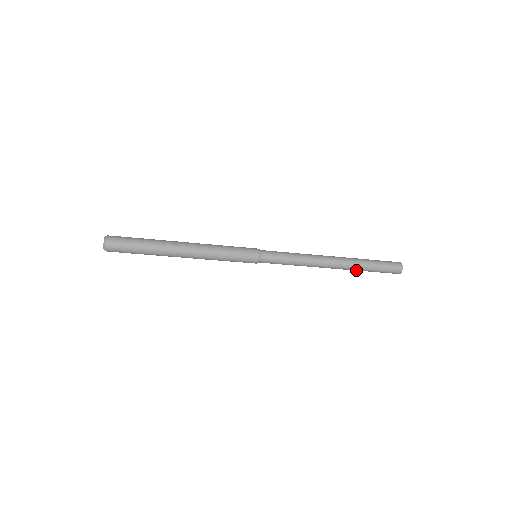
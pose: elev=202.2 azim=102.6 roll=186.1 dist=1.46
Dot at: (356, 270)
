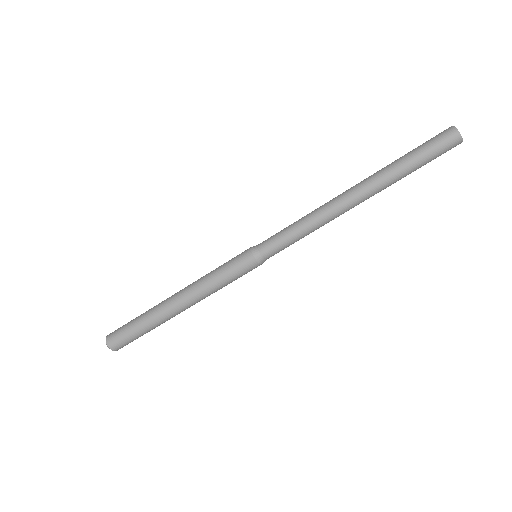
Dot at: (389, 178)
